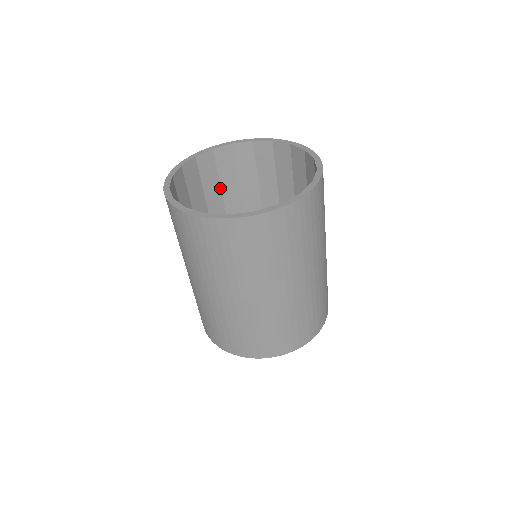
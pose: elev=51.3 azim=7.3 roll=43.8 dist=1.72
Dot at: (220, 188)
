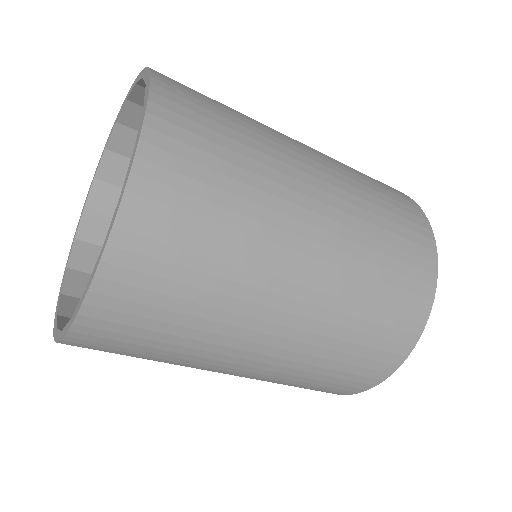
Dot at: occluded
